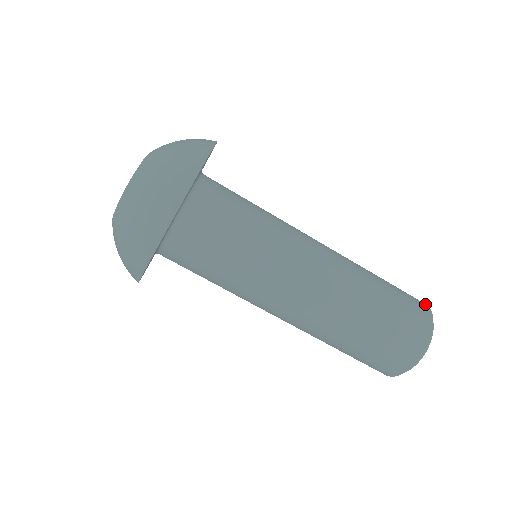
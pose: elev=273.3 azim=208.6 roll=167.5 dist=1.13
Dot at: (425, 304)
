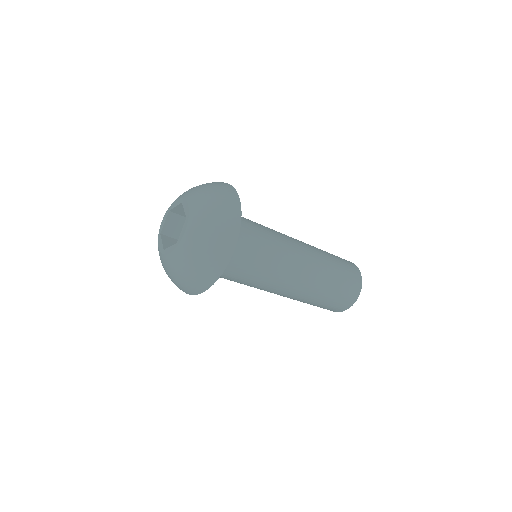
Dot at: (354, 264)
